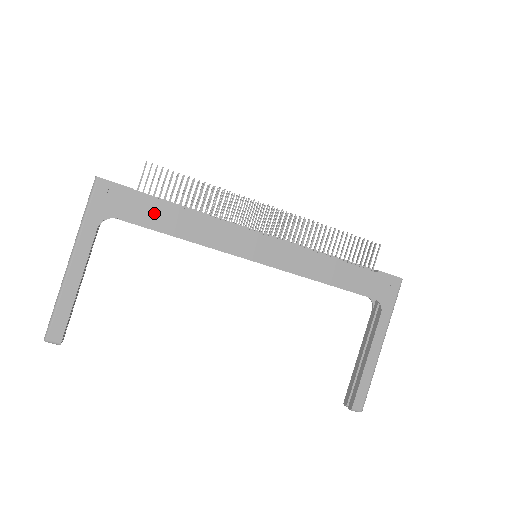
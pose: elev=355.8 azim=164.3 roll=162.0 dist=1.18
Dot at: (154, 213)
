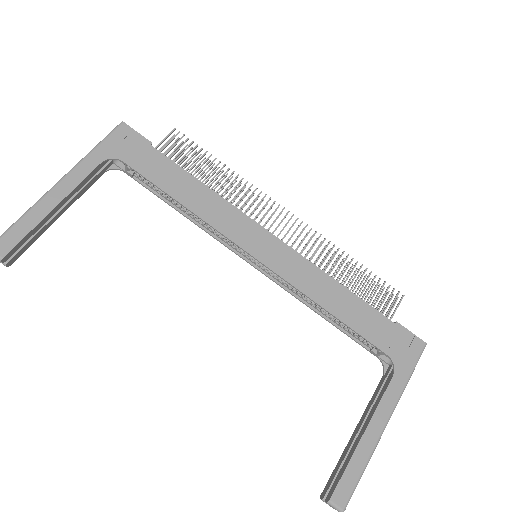
Dot at: (163, 171)
